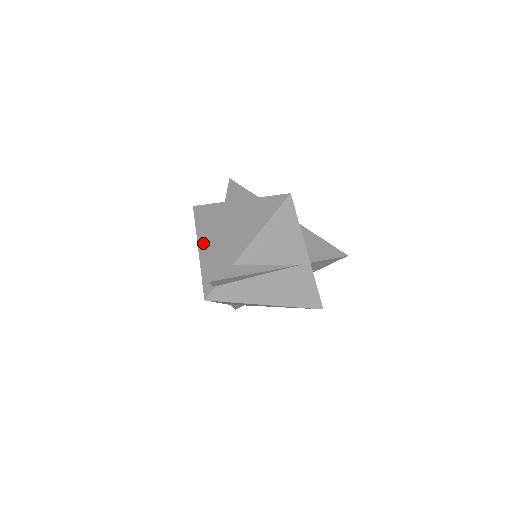
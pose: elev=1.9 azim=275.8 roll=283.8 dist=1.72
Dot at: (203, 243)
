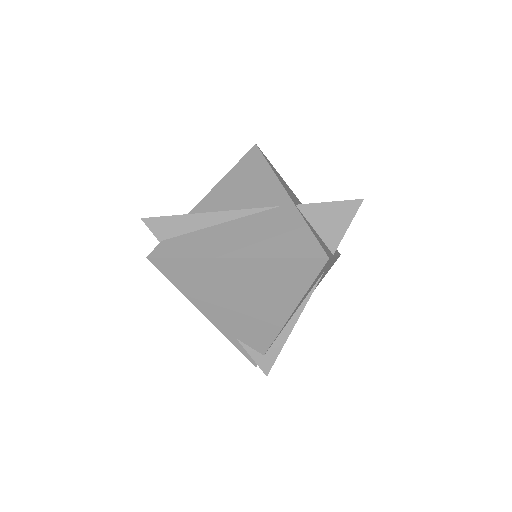
Dot at: occluded
